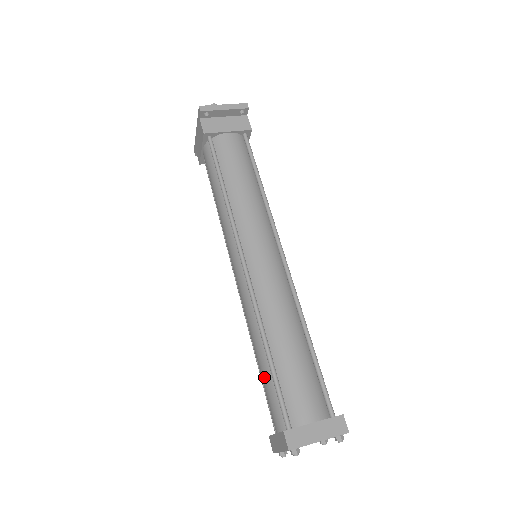
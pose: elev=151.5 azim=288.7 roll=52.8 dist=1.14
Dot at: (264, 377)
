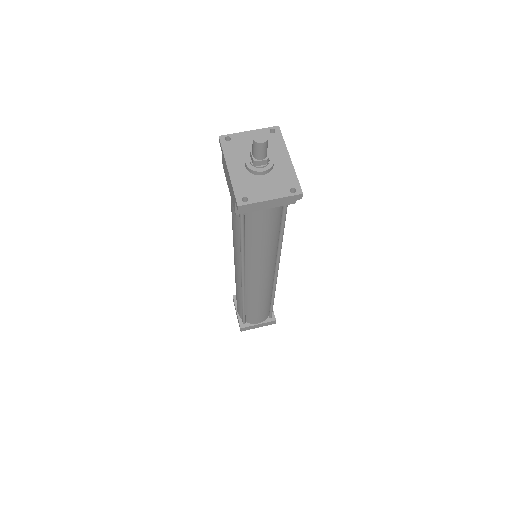
Dot at: (238, 302)
